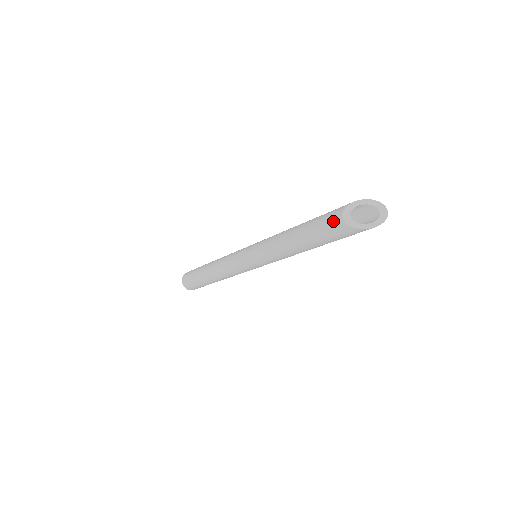
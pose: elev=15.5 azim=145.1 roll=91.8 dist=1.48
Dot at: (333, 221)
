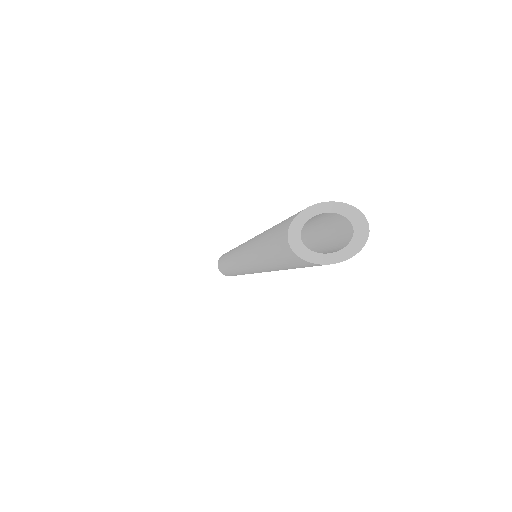
Dot at: (281, 242)
